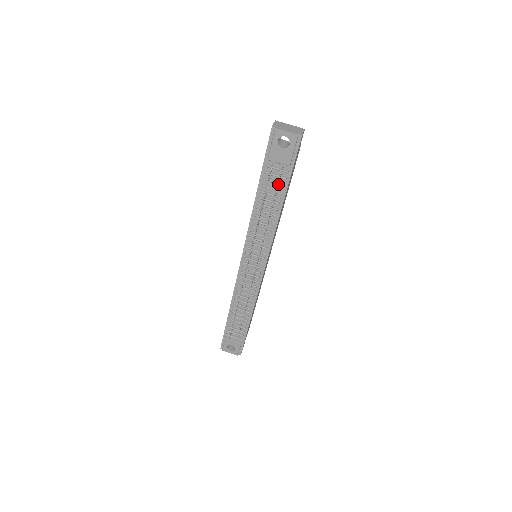
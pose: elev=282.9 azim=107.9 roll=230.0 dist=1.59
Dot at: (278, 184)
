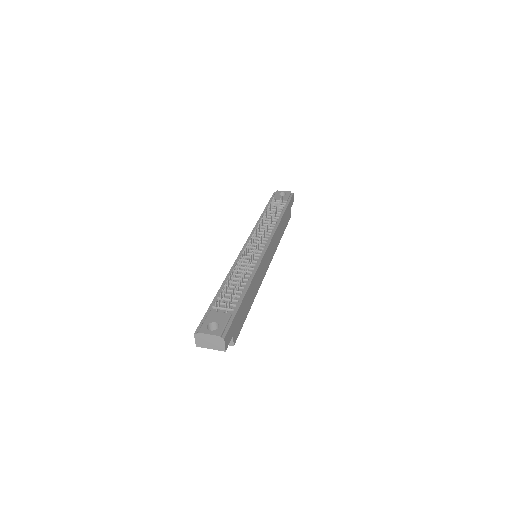
Dot at: (279, 207)
